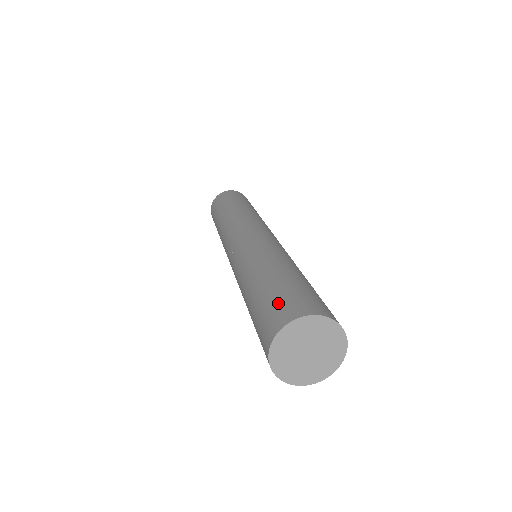
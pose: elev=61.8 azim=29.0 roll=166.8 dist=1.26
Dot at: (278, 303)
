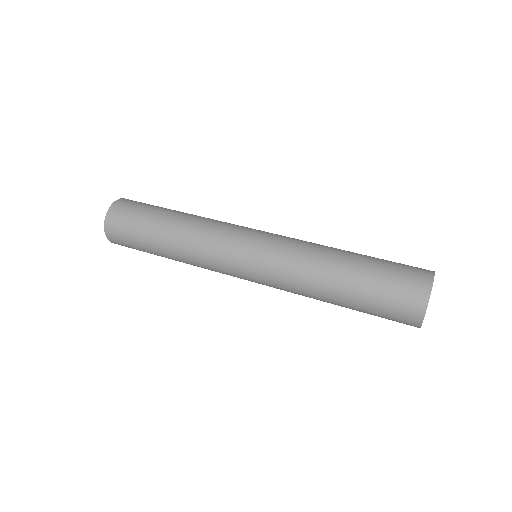
Dot at: (402, 277)
